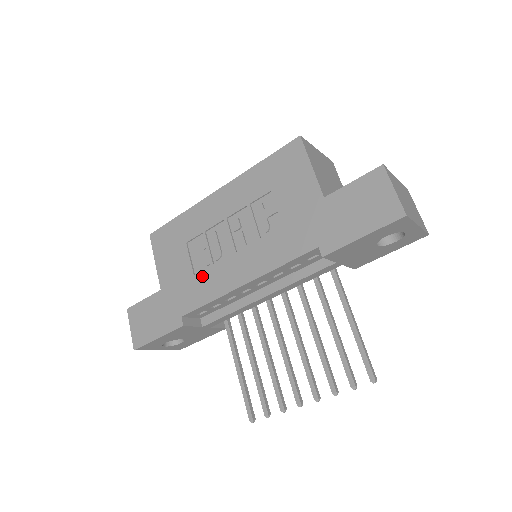
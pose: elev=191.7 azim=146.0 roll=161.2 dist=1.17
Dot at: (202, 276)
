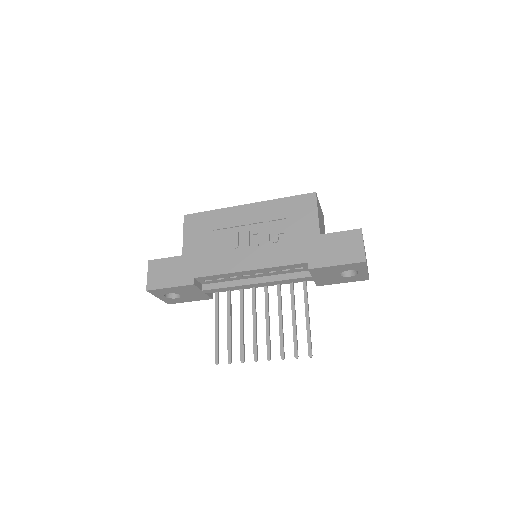
Dot at: (219, 256)
